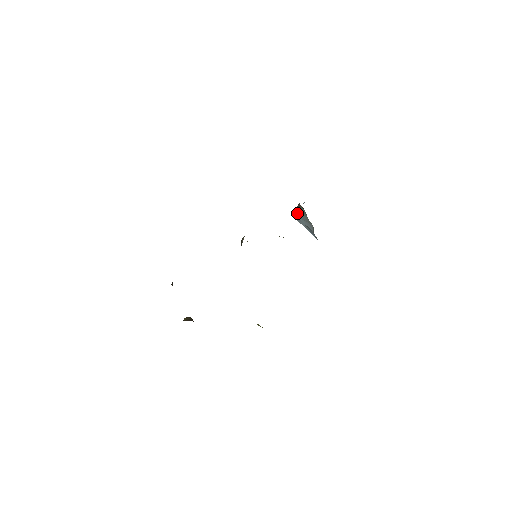
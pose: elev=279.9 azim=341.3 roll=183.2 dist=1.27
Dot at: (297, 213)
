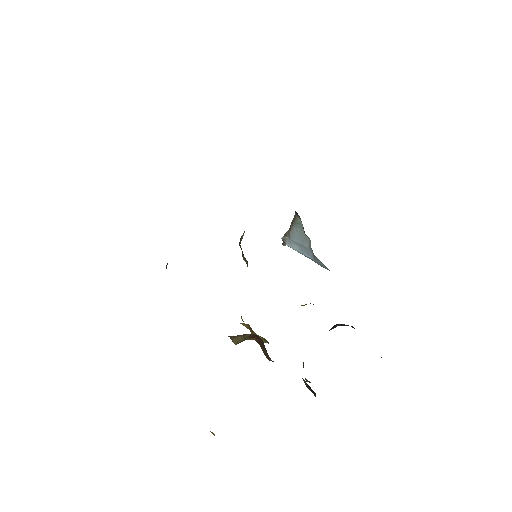
Dot at: (290, 233)
